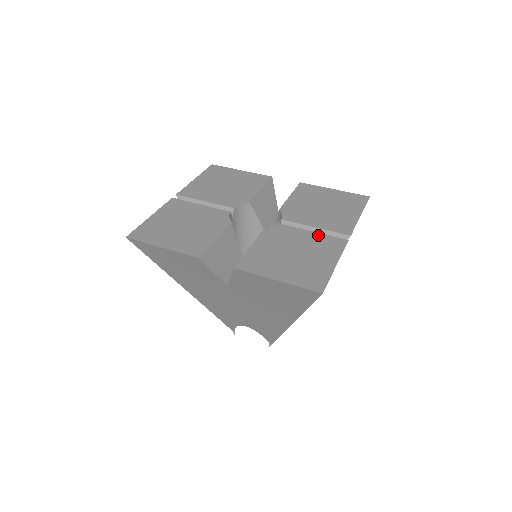
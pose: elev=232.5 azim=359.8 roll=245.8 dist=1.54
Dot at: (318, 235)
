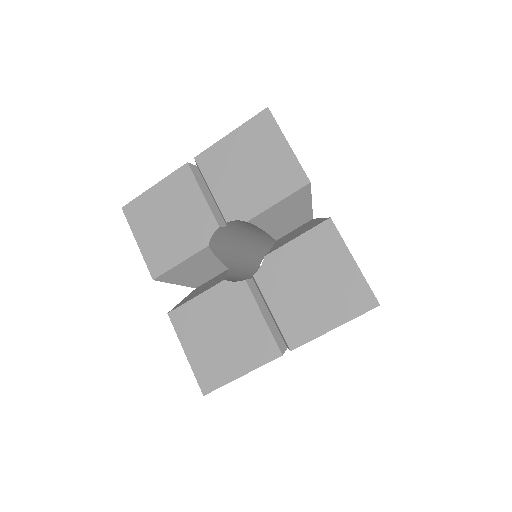
Dot at: (263, 326)
